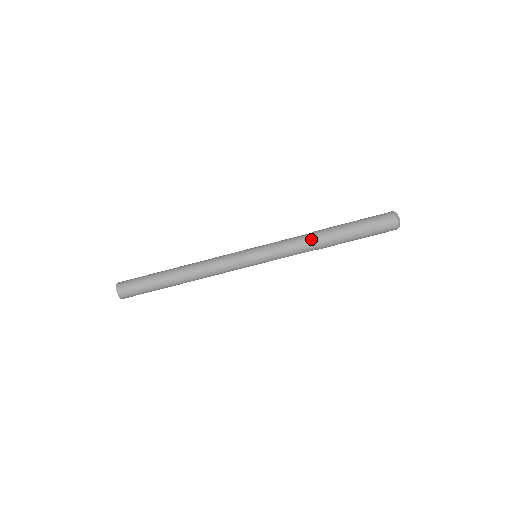
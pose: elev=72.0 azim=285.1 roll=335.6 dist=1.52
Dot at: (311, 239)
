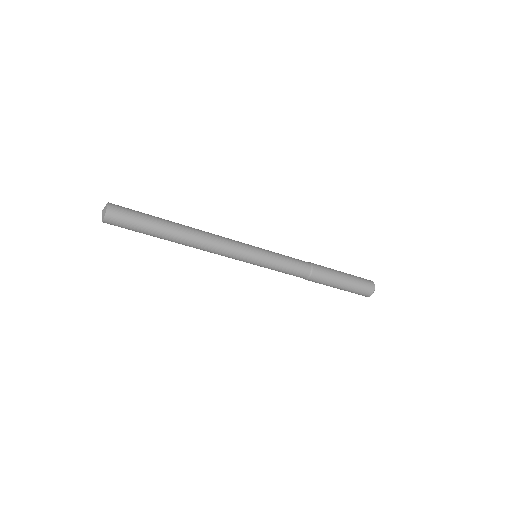
Dot at: (310, 267)
